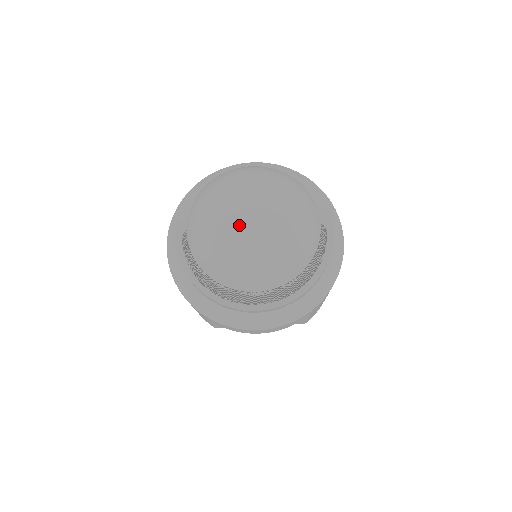
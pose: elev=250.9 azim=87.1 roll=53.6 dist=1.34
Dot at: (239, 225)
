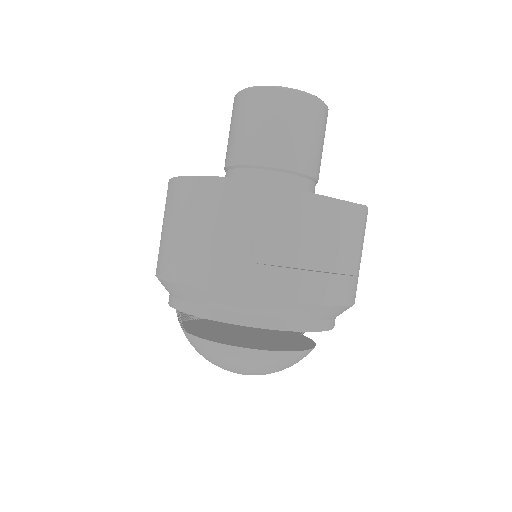
Dot at: occluded
